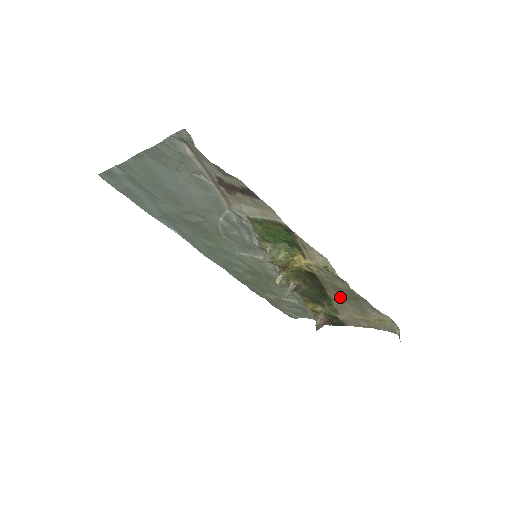
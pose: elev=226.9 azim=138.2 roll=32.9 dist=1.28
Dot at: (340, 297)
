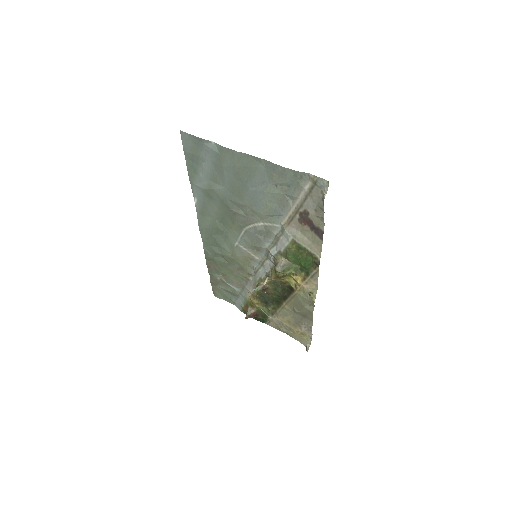
Dot at: (291, 309)
